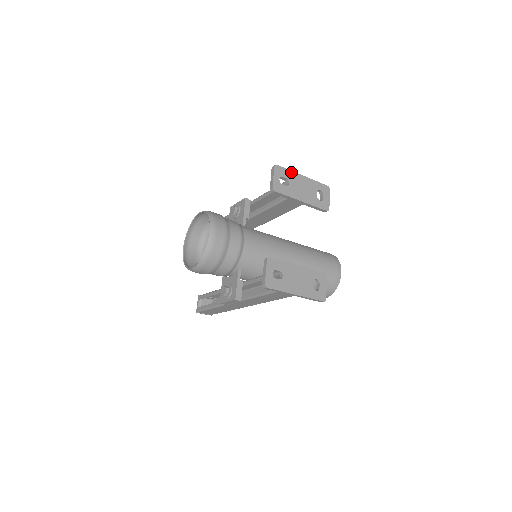
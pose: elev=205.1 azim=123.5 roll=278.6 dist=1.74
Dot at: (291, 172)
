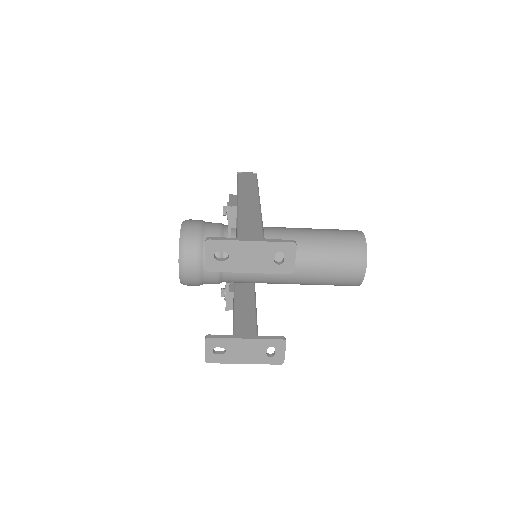
Dot at: (231, 242)
